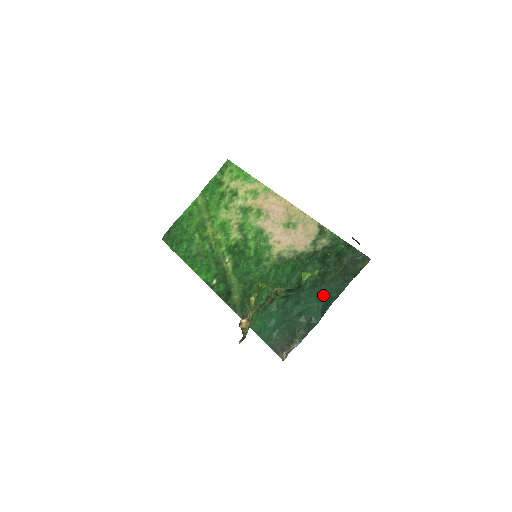
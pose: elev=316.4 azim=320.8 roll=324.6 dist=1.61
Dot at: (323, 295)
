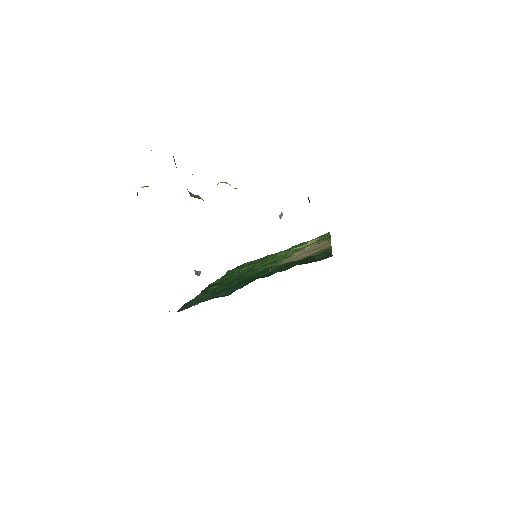
Dot at: (260, 277)
